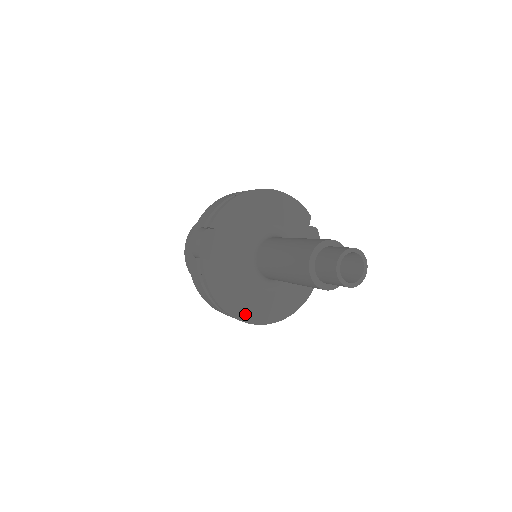
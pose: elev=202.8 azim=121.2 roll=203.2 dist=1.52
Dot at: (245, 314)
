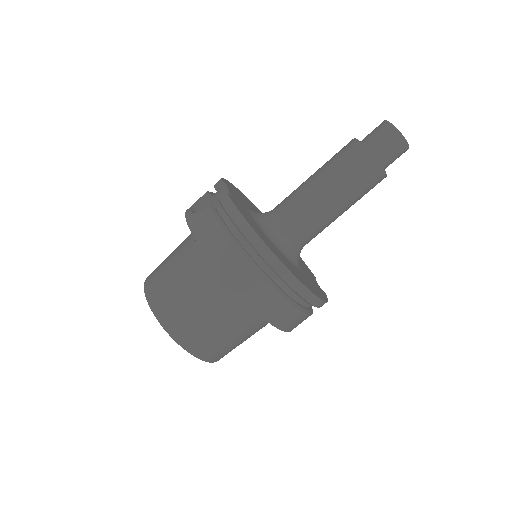
Dot at: (284, 263)
